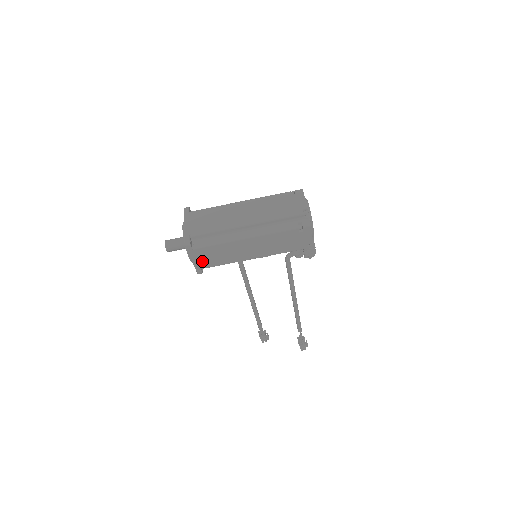
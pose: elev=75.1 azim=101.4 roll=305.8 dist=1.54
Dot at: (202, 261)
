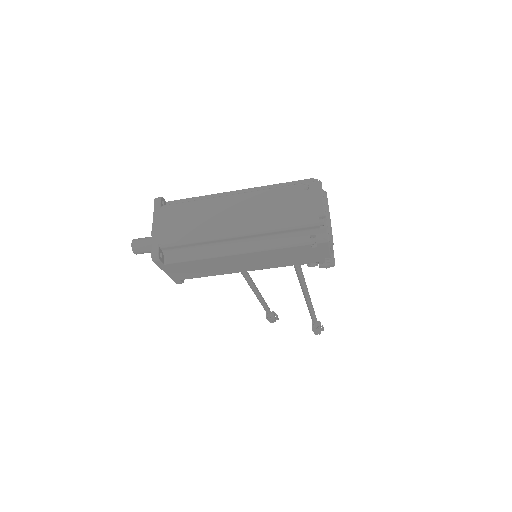
Dot at: (180, 274)
